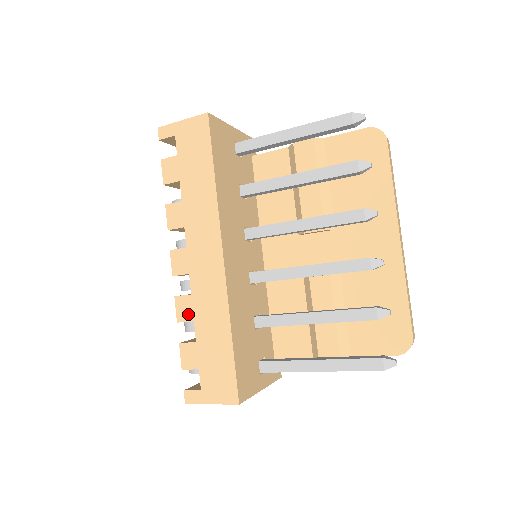
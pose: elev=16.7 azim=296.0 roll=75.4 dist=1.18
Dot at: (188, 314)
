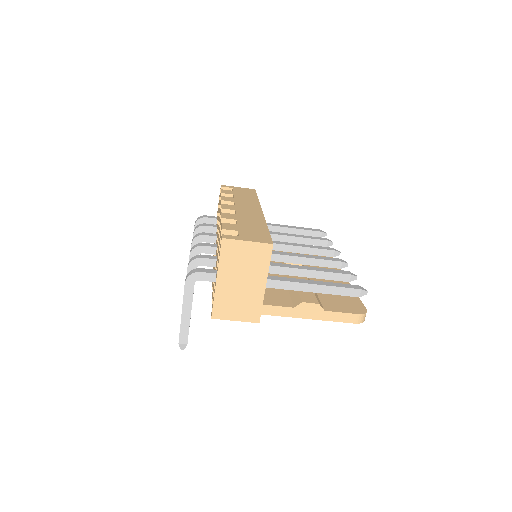
Dot at: (232, 217)
